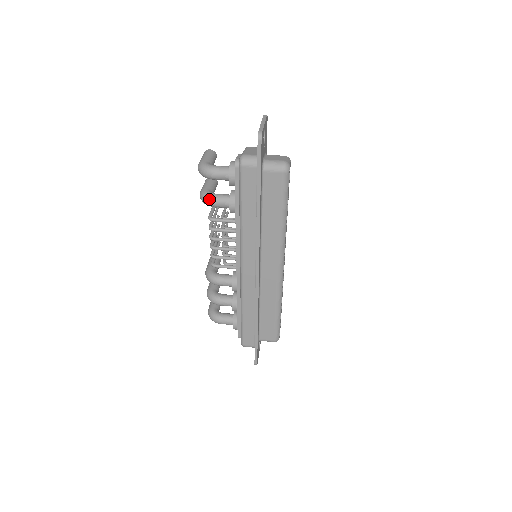
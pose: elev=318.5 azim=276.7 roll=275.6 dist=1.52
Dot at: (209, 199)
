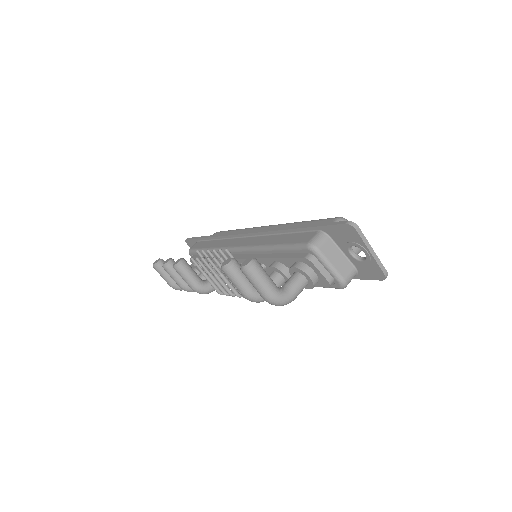
Dot at: occluded
